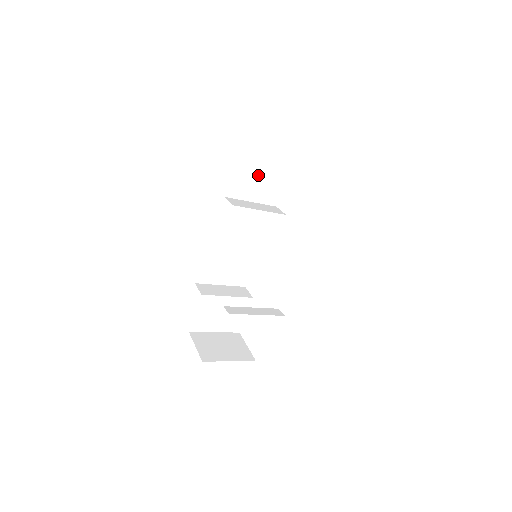
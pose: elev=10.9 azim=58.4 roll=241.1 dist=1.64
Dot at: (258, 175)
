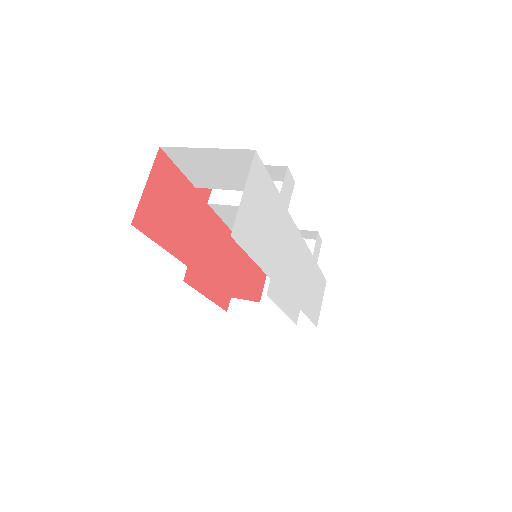
Dot at: (209, 179)
